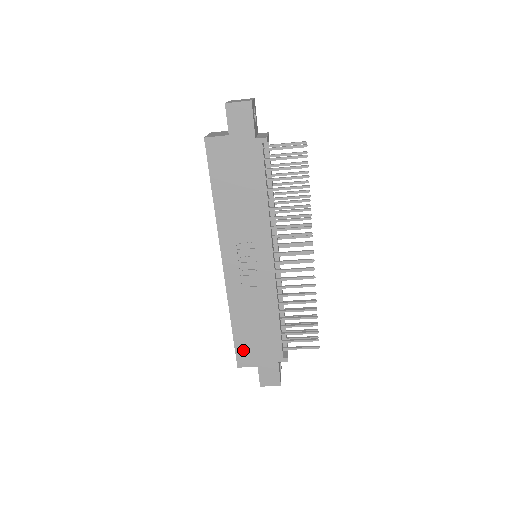
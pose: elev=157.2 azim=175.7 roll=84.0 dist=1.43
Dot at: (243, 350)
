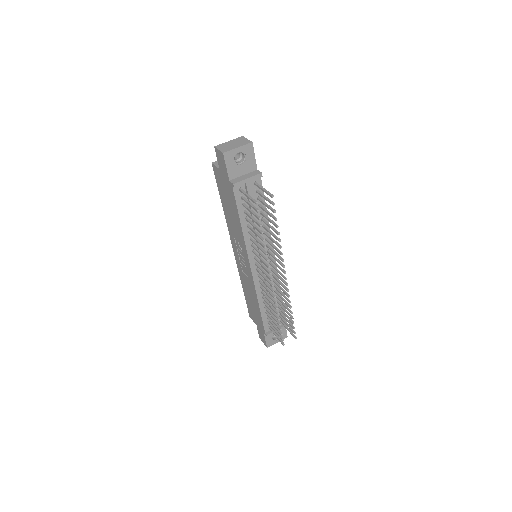
Dot at: (250, 309)
